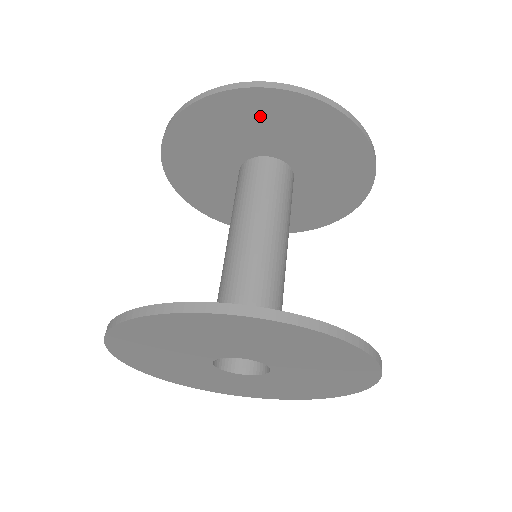
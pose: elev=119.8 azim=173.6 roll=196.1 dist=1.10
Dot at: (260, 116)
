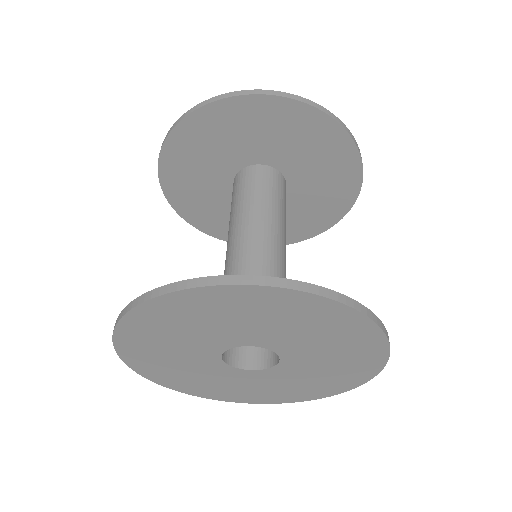
Dot at: (222, 130)
